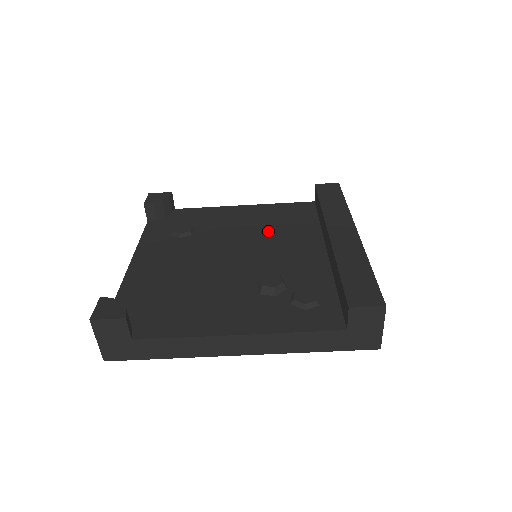
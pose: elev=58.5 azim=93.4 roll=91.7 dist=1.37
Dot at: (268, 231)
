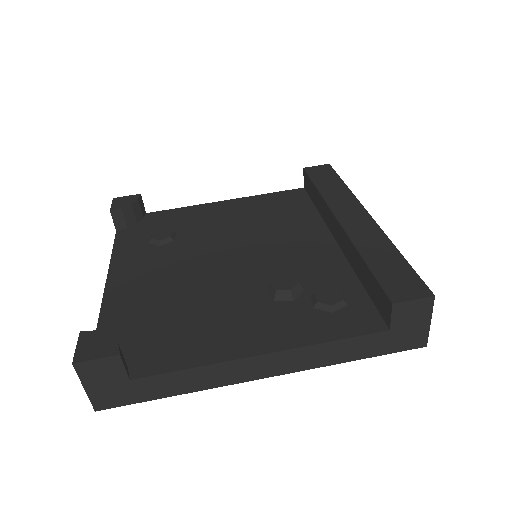
Dot at: (262, 226)
